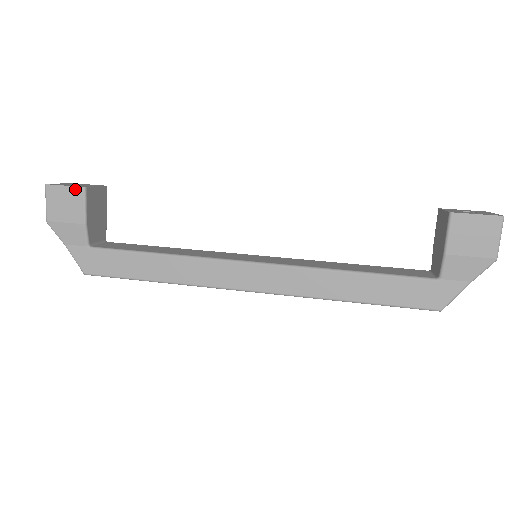
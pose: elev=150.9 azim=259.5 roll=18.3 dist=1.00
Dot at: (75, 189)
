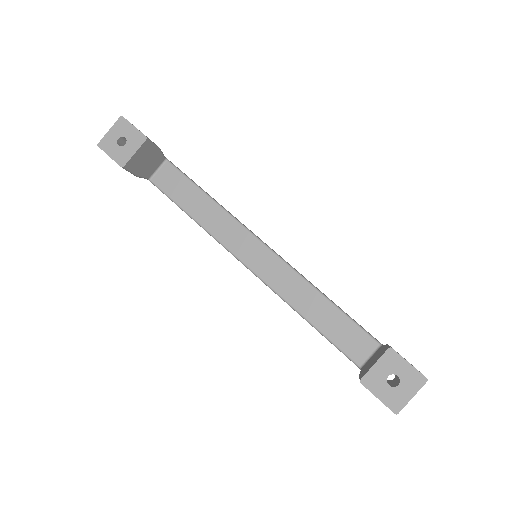
Dot at: (117, 163)
